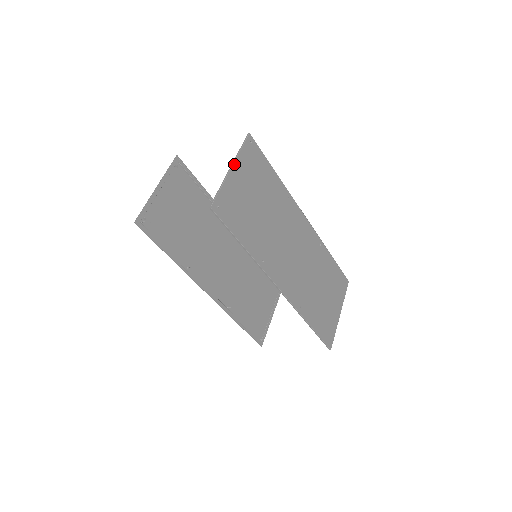
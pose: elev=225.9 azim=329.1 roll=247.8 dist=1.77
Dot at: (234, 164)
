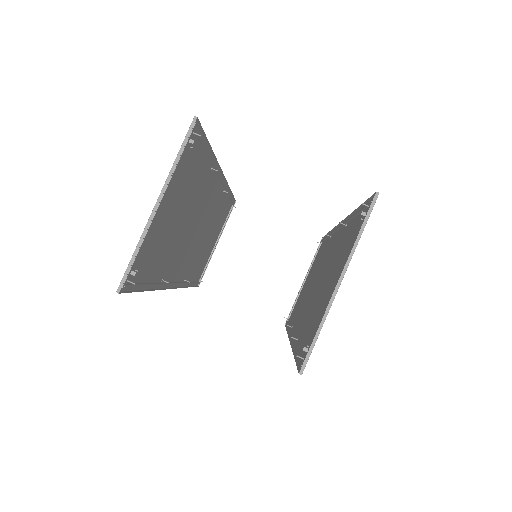
Dot at: (345, 272)
